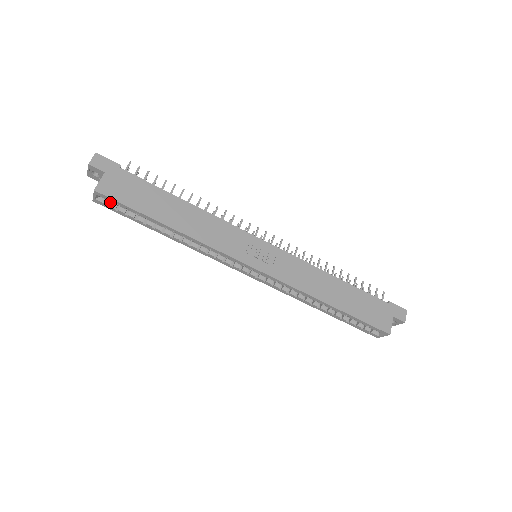
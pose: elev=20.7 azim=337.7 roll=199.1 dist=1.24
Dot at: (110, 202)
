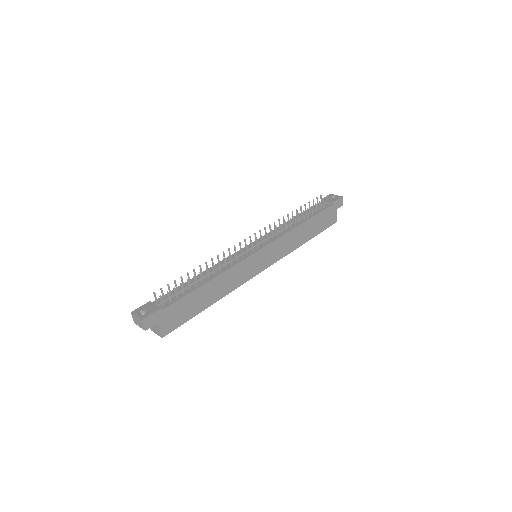
Dot at: occluded
